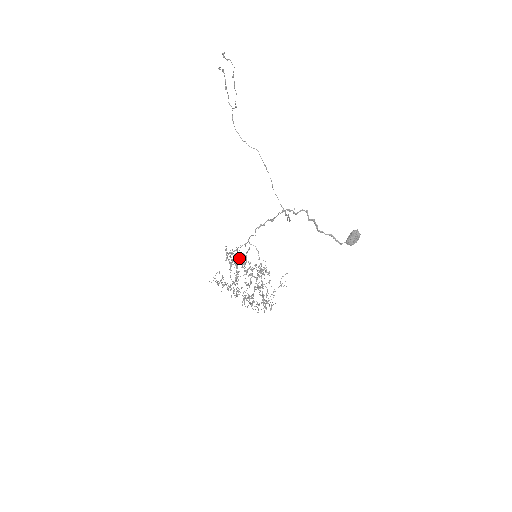
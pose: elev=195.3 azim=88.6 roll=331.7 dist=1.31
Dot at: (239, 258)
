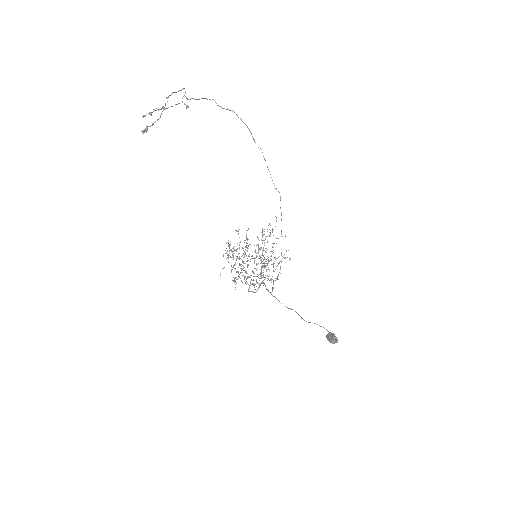
Dot at: occluded
